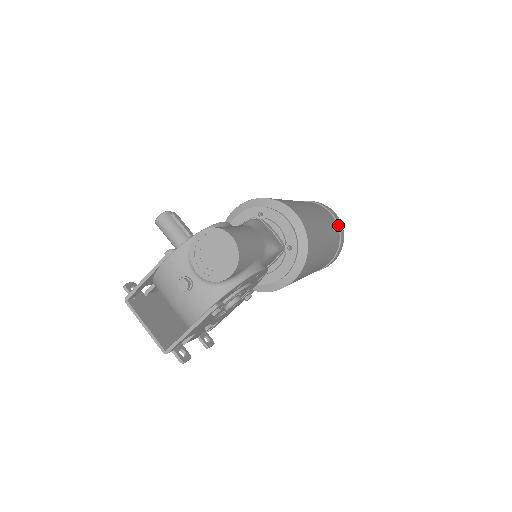
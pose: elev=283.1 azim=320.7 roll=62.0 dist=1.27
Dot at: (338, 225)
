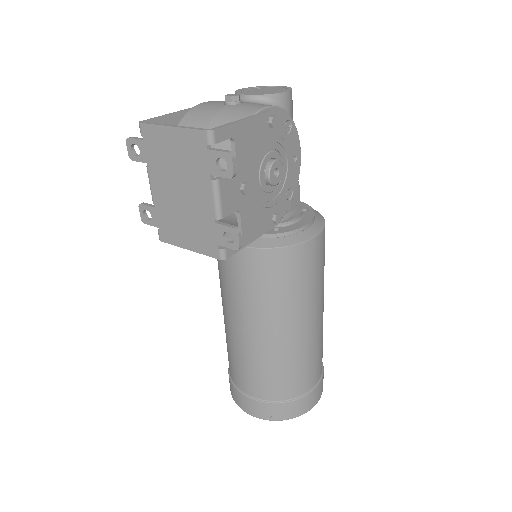
Dot at: occluded
